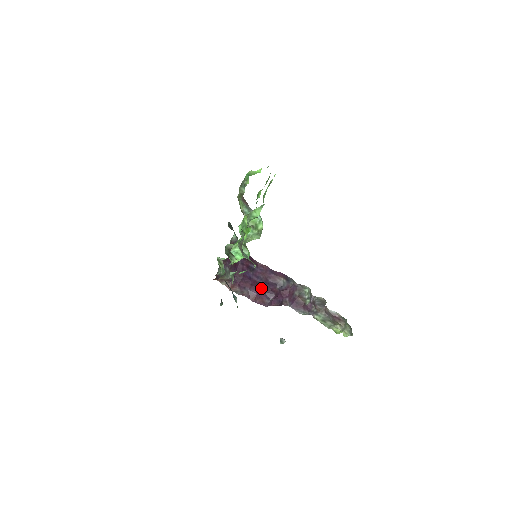
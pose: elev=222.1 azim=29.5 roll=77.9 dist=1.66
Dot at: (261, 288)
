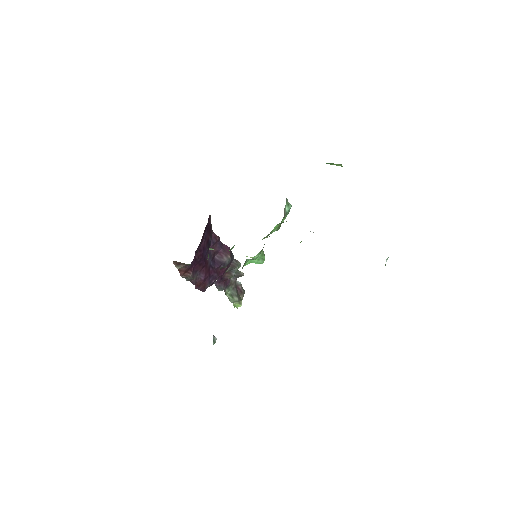
Dot at: (208, 269)
